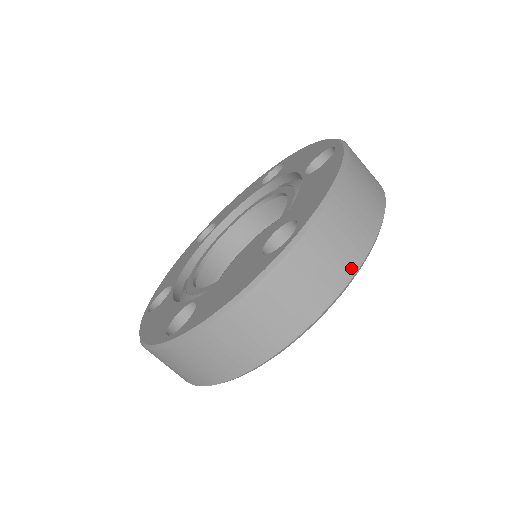
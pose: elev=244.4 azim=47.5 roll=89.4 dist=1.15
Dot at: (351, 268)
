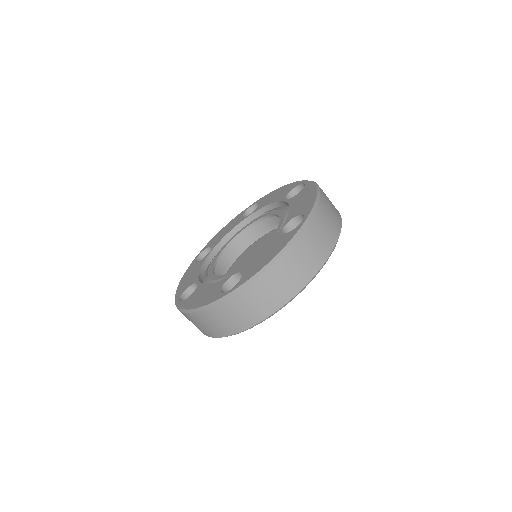
Dot at: (263, 315)
